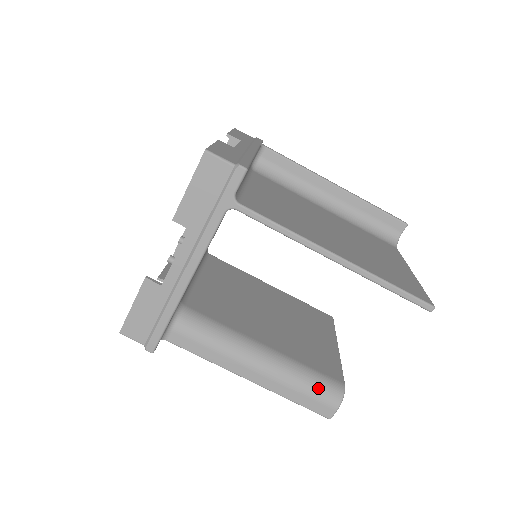
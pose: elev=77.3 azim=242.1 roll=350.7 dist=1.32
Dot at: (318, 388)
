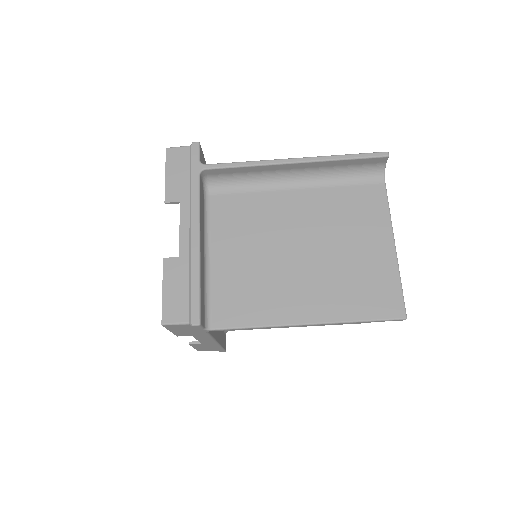
Dot at: occluded
